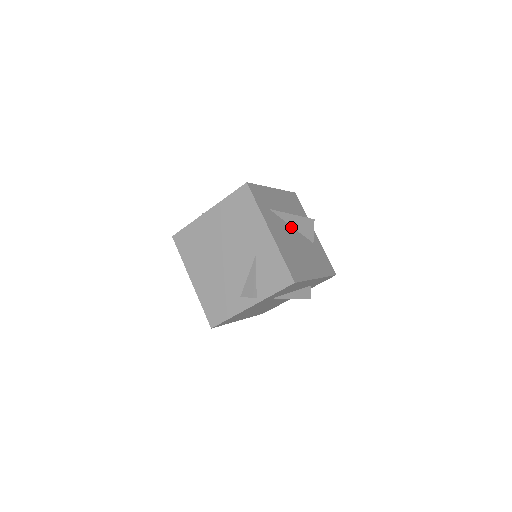
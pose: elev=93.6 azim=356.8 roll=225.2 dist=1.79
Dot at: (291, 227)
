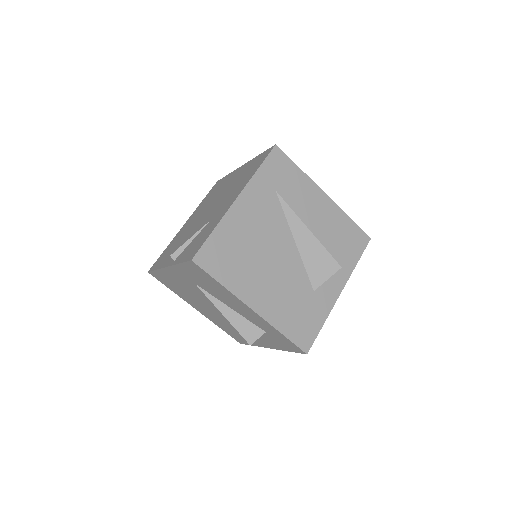
Dot at: (292, 239)
